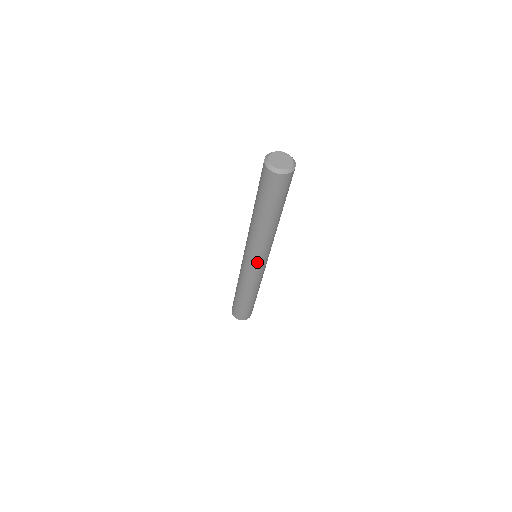
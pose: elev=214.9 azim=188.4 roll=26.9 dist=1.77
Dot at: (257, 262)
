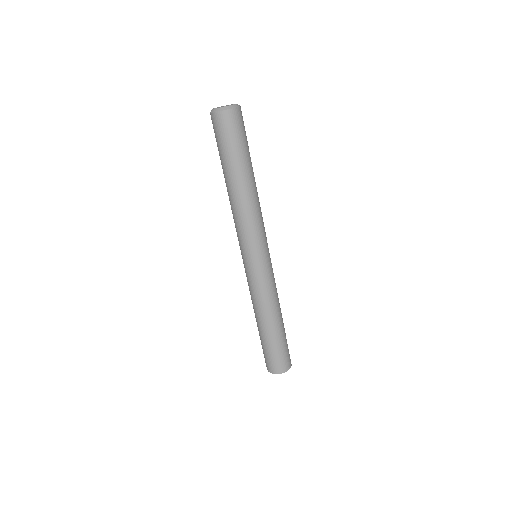
Dot at: (262, 251)
